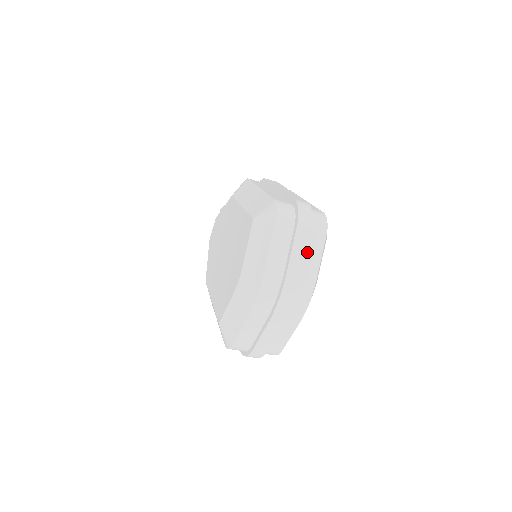
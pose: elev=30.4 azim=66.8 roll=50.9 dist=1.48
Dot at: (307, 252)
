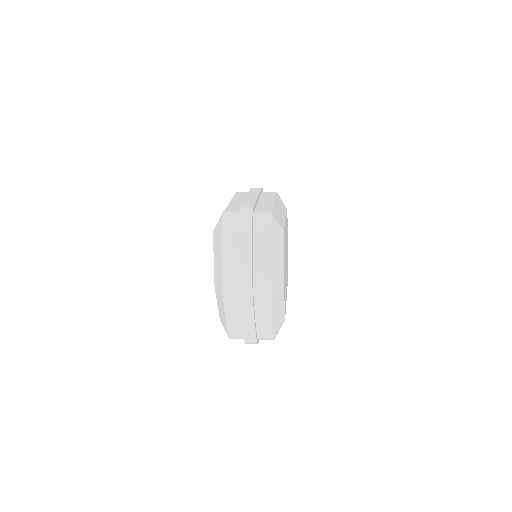
Dot at: (256, 249)
